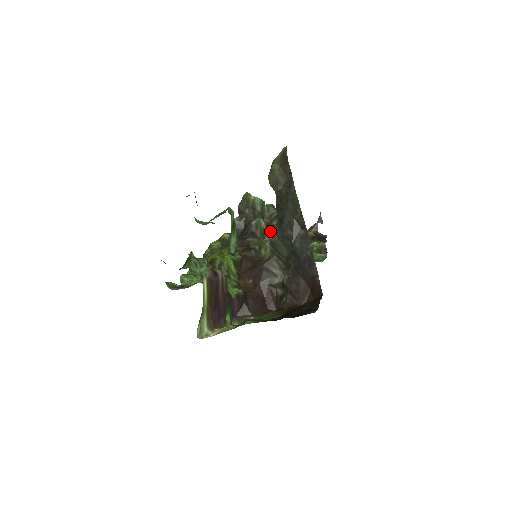
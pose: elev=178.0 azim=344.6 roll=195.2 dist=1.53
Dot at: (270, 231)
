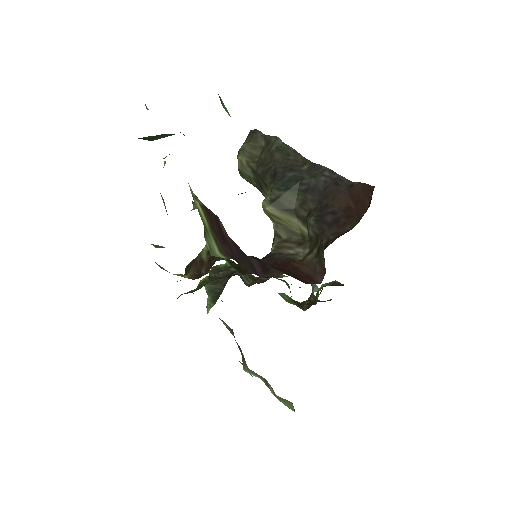
Dot at: (260, 277)
